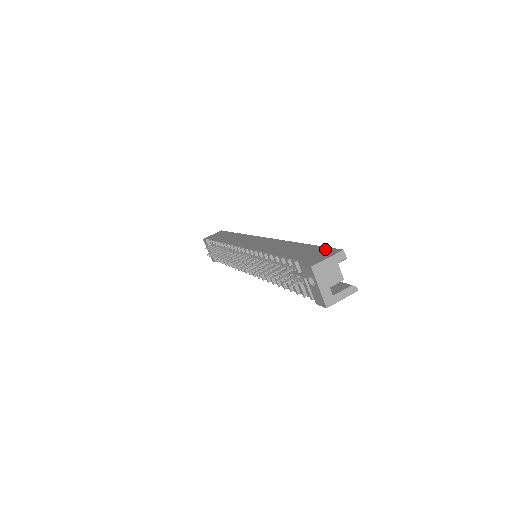
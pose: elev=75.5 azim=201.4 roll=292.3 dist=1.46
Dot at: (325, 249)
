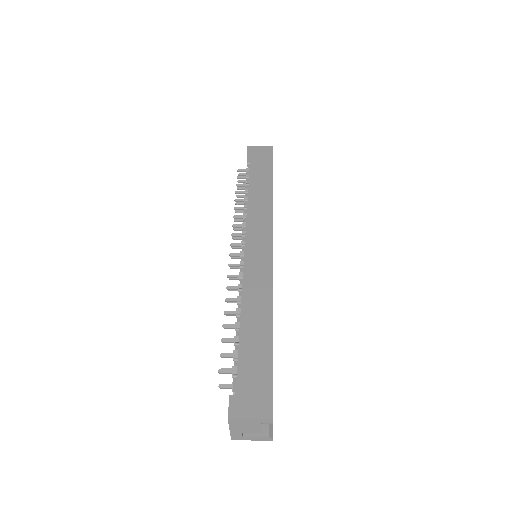
Dot at: (267, 389)
